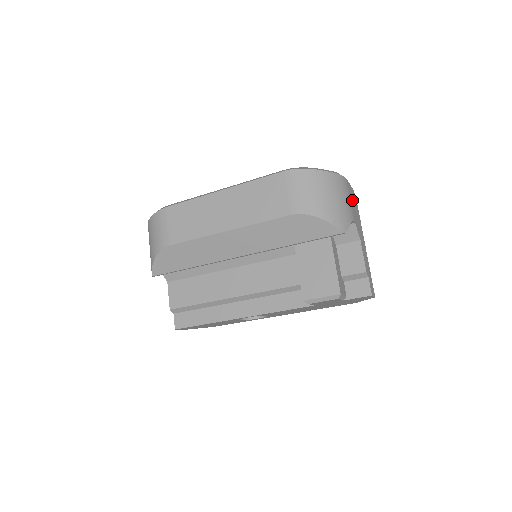
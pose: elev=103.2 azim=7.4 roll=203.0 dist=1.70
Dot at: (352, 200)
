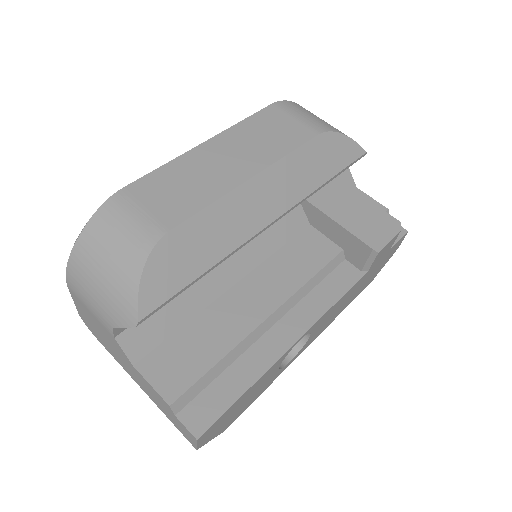
Dot at: occluded
